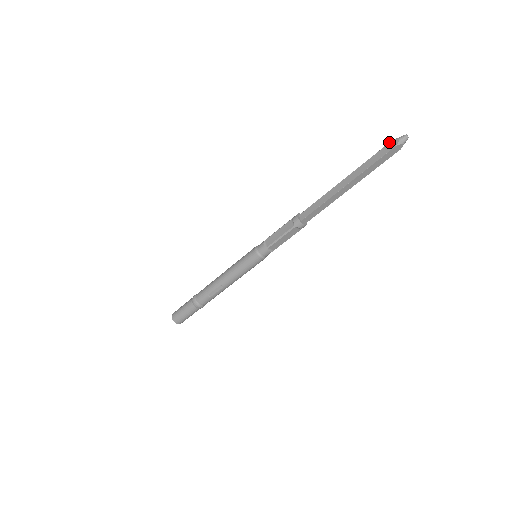
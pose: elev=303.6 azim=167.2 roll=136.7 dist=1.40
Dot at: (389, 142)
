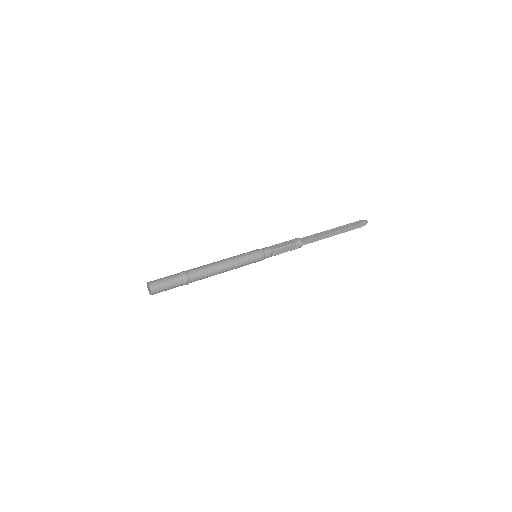
Dot at: occluded
